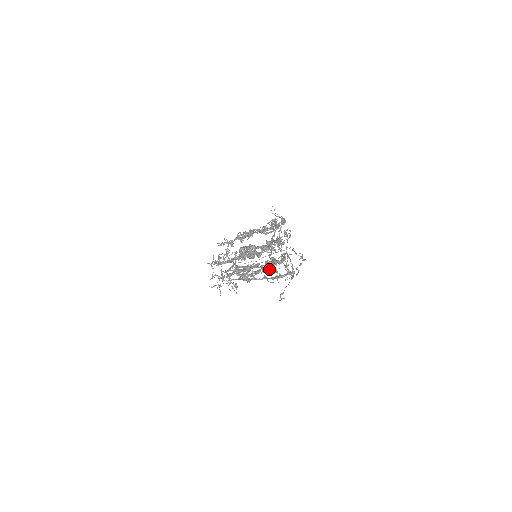
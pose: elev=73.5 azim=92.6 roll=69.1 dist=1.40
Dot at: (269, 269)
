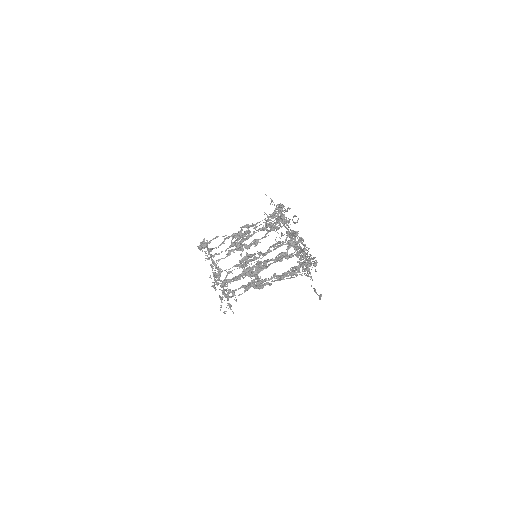
Dot at: occluded
